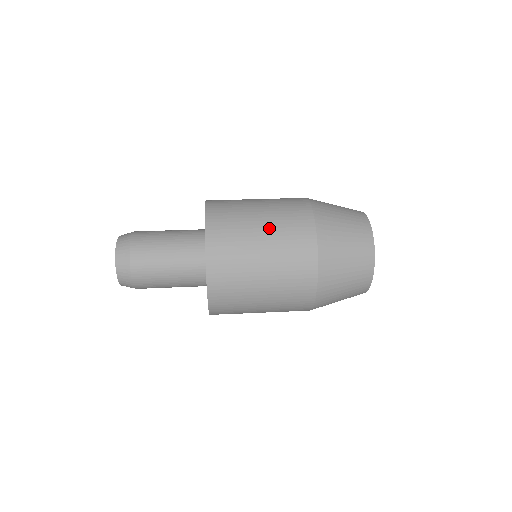
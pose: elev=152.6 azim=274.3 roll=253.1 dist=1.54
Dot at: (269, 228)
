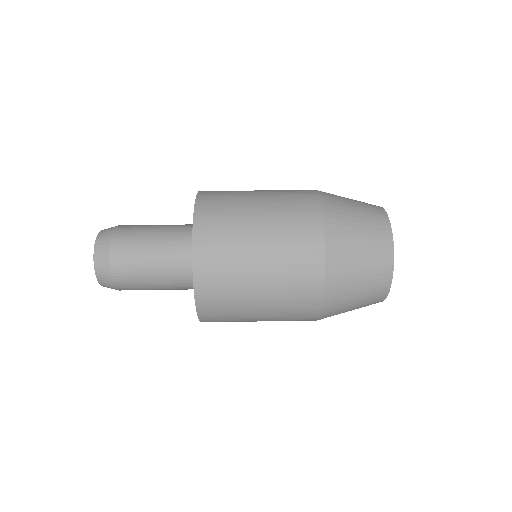
Dot at: (268, 249)
